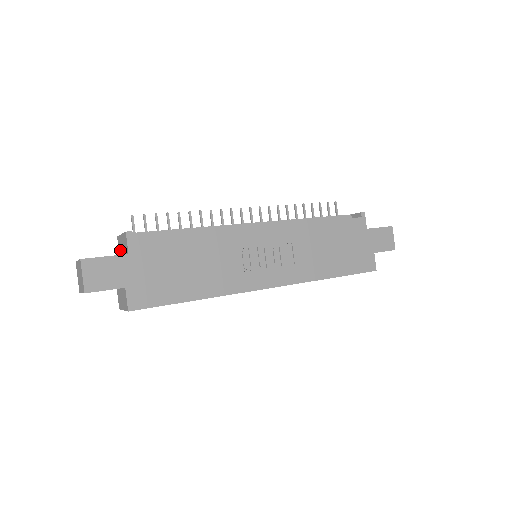
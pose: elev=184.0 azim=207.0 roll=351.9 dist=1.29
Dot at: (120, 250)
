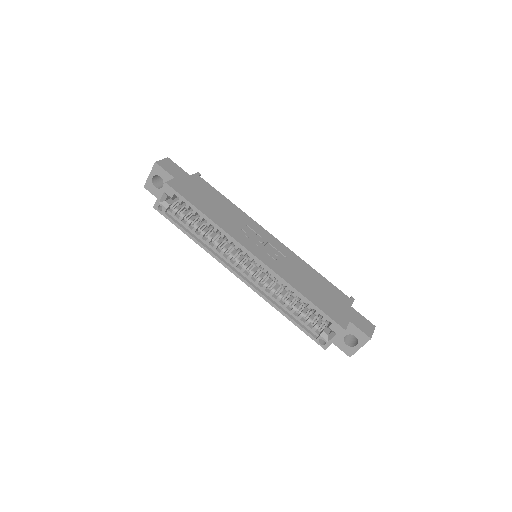
Dot at: occluded
